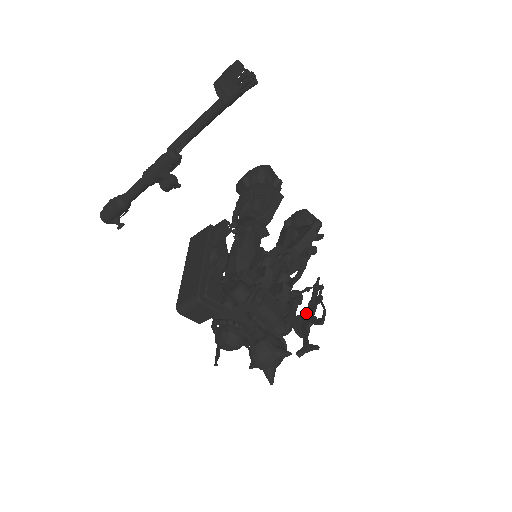
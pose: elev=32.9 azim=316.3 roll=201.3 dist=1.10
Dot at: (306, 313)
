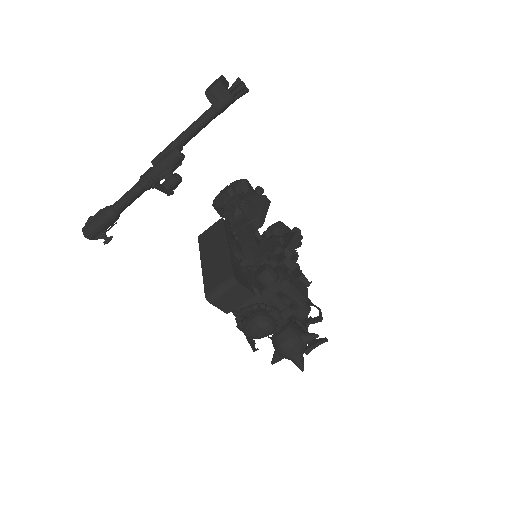
Dot at: occluded
